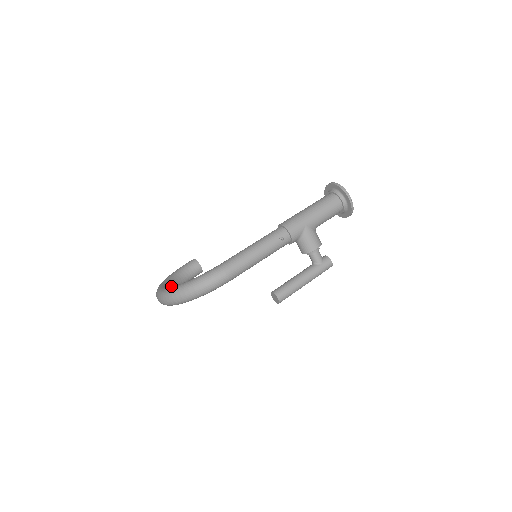
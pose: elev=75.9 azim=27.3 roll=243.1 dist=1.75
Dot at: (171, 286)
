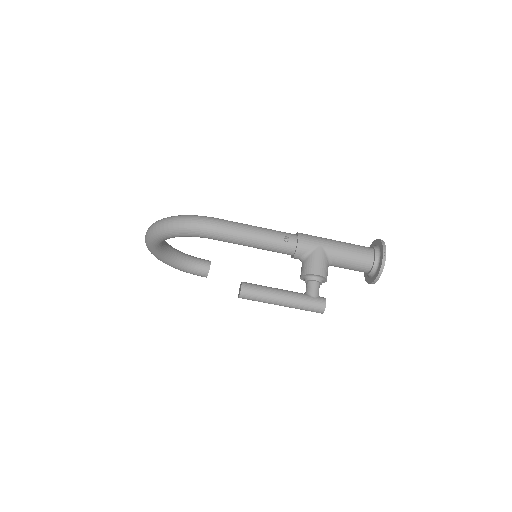
Dot at: (168, 244)
